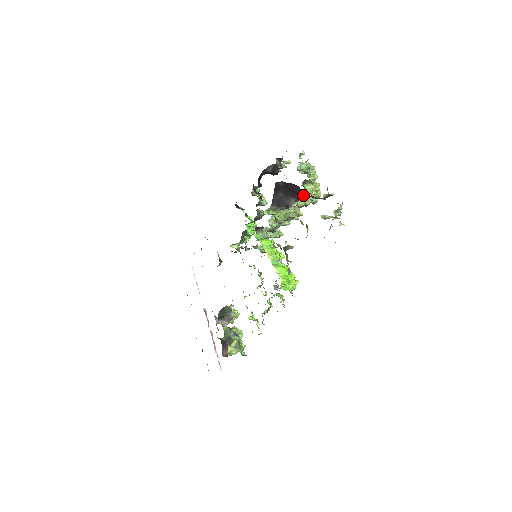
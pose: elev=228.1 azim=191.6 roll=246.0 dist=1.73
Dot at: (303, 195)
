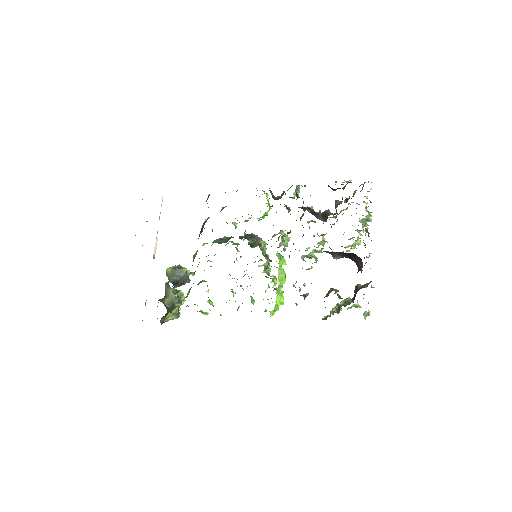
Dot at: (354, 260)
